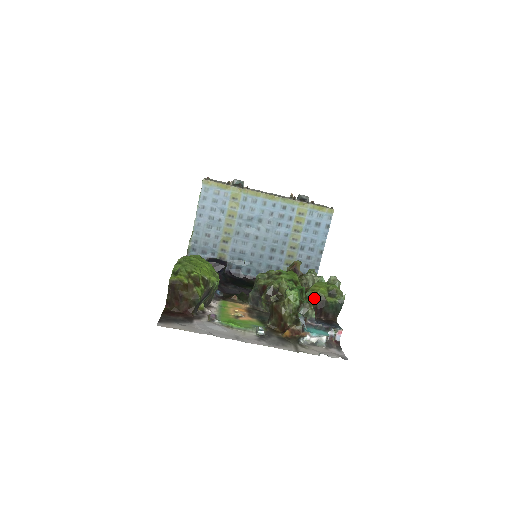
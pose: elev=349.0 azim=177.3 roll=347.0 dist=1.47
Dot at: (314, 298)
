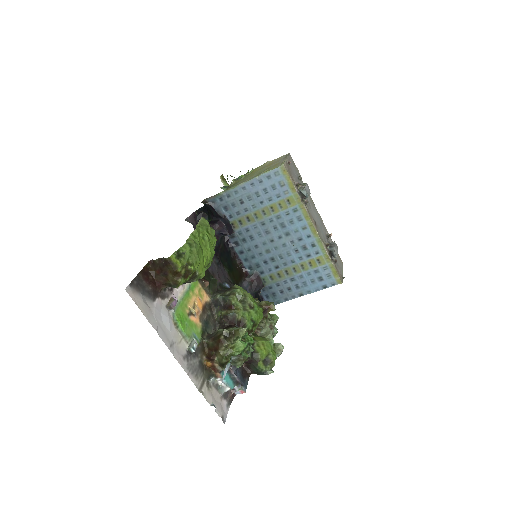
Dot at: (252, 354)
